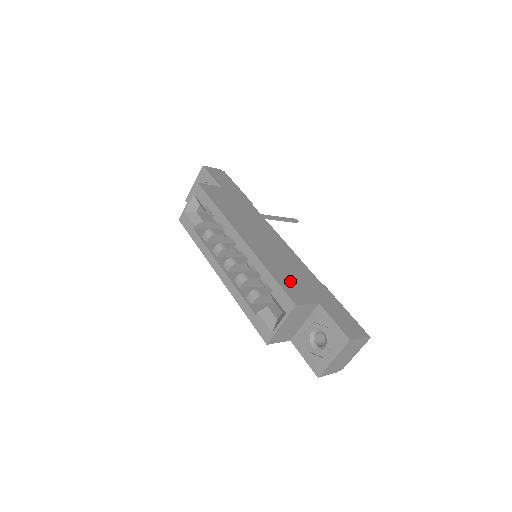
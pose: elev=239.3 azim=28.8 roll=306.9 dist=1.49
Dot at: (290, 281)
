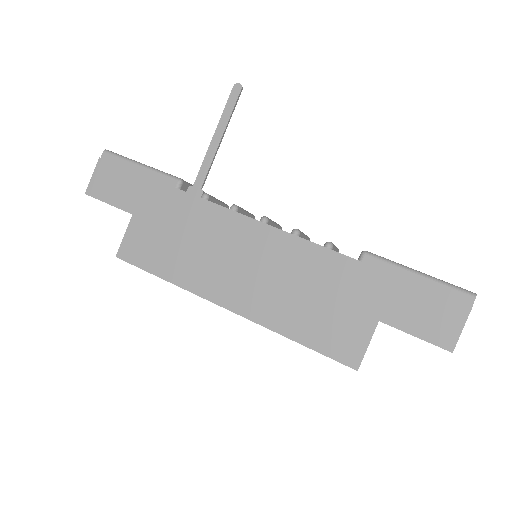
Dot at: (324, 324)
